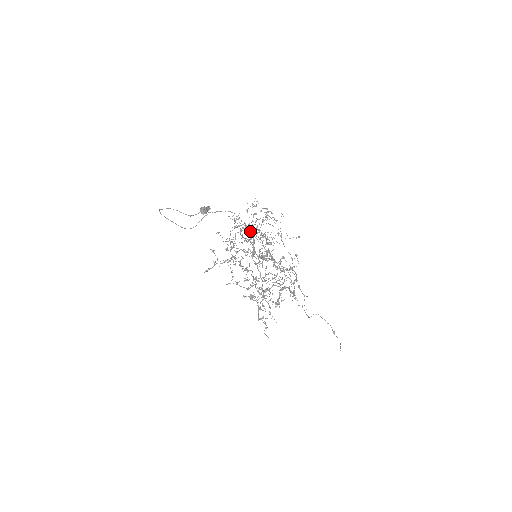
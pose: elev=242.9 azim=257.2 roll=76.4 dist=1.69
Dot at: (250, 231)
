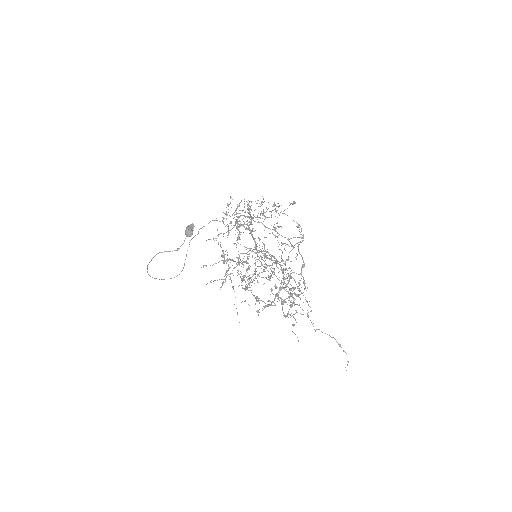
Dot at: occluded
